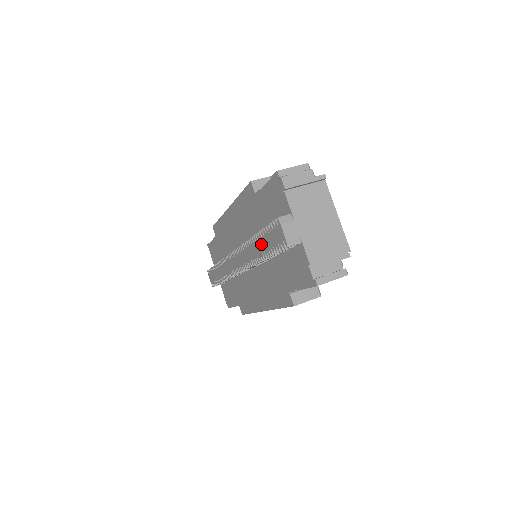
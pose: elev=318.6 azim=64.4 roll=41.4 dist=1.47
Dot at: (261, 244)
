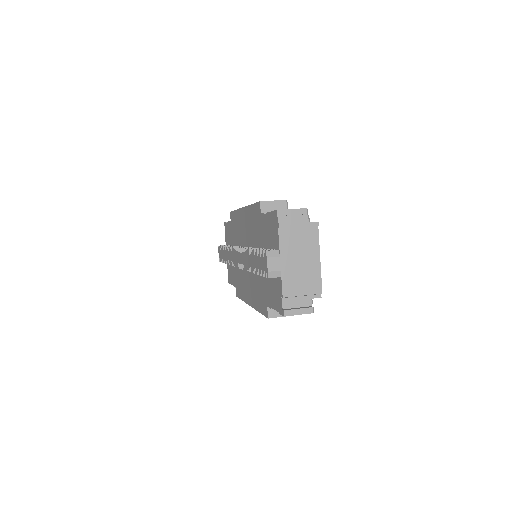
Dot at: (253, 260)
